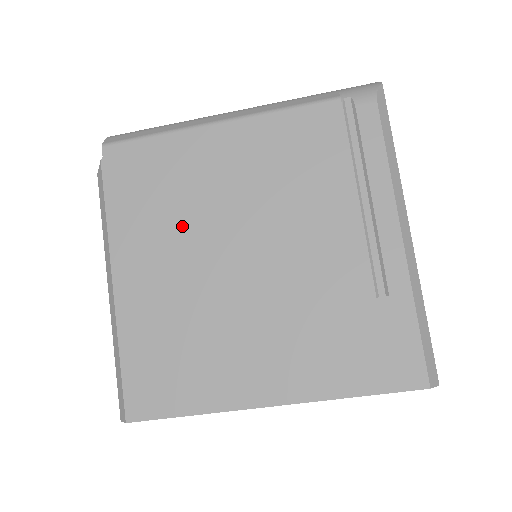
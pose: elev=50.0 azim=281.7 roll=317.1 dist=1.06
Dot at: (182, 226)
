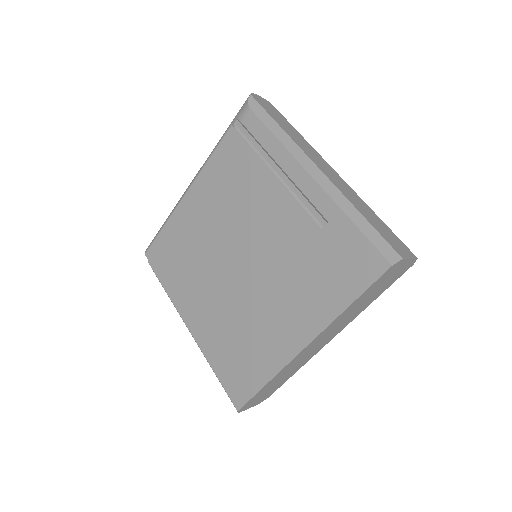
Dot at: (201, 269)
